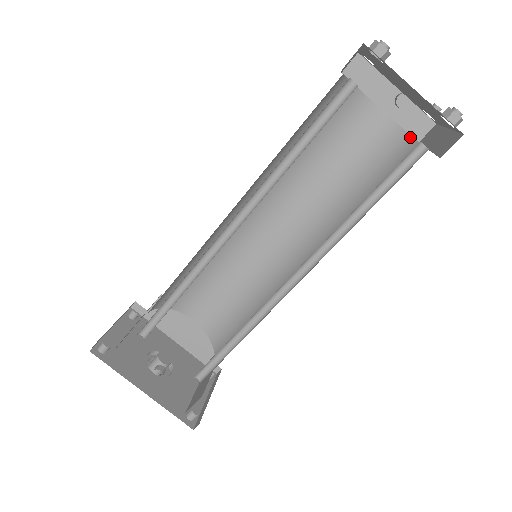
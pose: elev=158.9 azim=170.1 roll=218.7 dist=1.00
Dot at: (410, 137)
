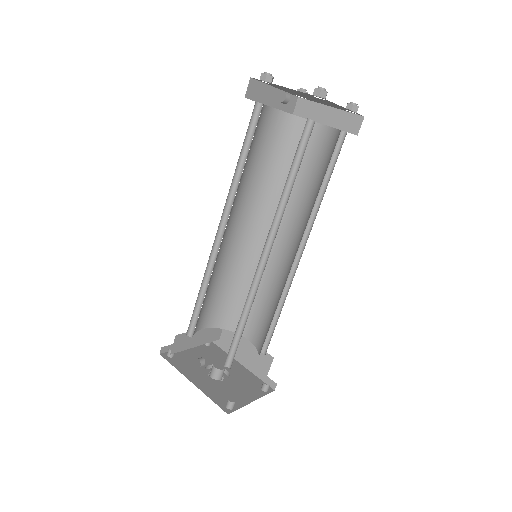
Dot at: (340, 131)
